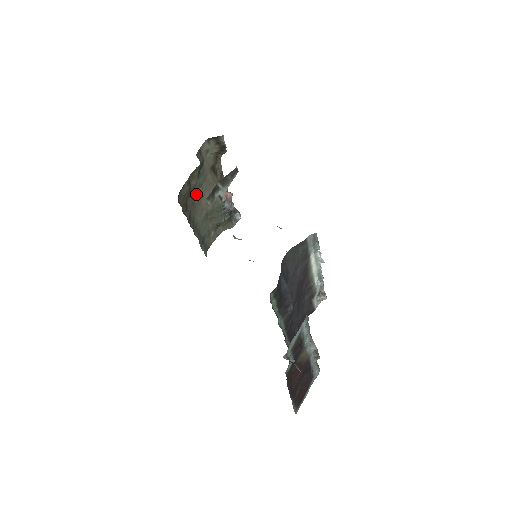
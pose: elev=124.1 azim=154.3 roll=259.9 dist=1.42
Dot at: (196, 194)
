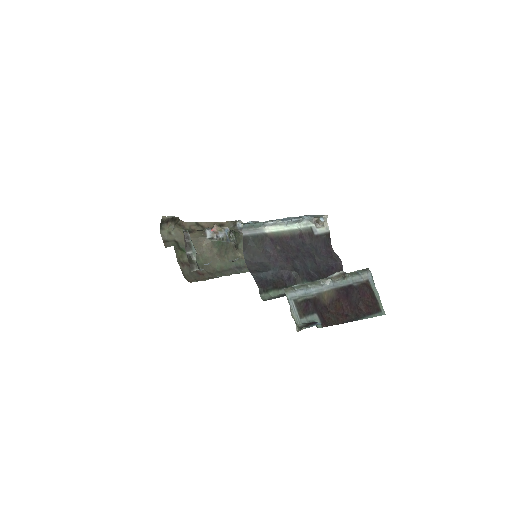
Dot at: (197, 259)
